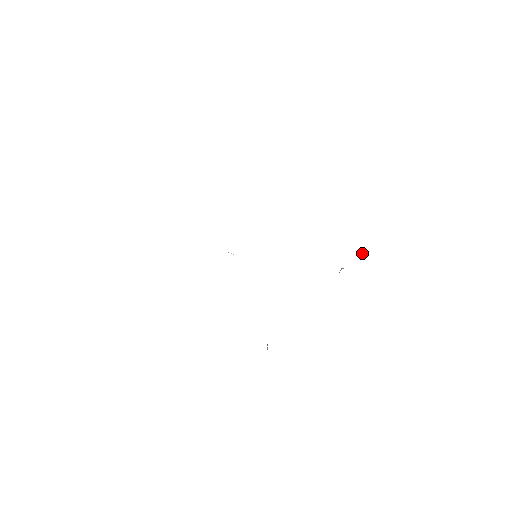
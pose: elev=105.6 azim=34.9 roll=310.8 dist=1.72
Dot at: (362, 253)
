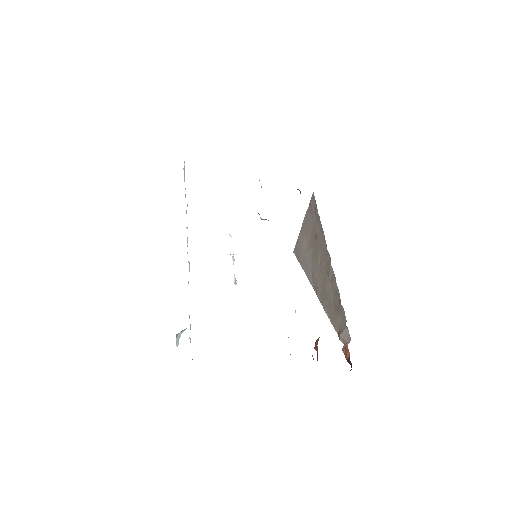
Dot at: occluded
